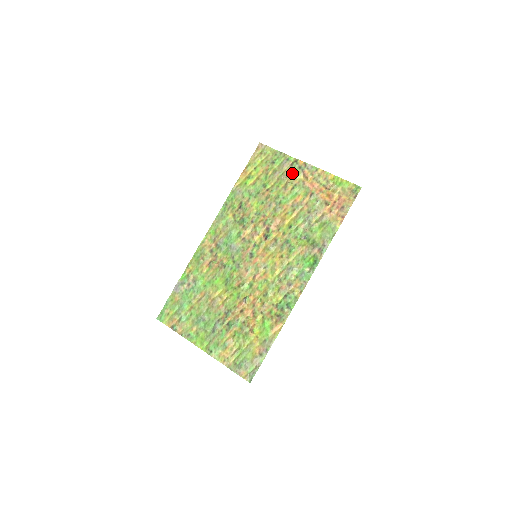
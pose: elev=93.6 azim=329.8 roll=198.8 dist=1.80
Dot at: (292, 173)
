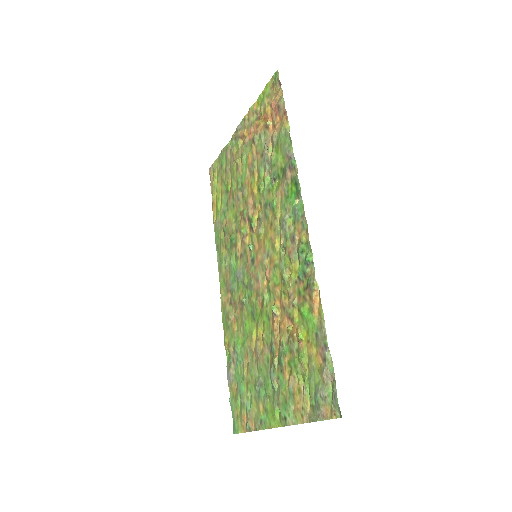
Dot at: (235, 151)
